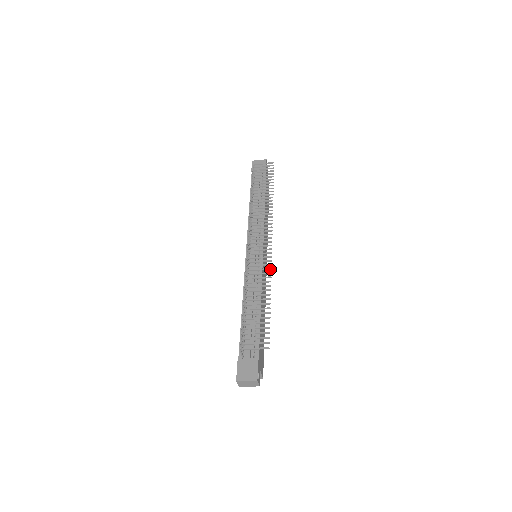
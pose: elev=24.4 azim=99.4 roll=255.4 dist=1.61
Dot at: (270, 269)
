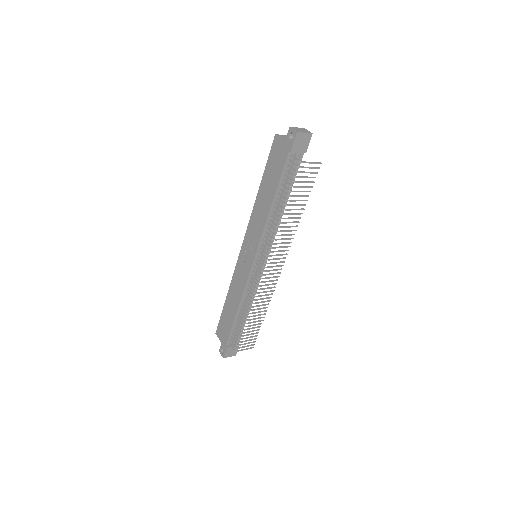
Dot at: occluded
